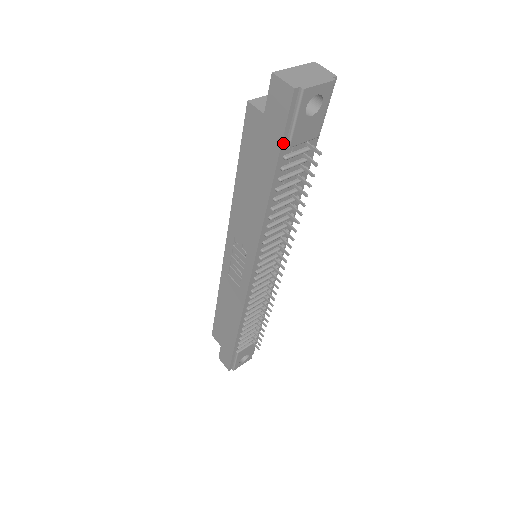
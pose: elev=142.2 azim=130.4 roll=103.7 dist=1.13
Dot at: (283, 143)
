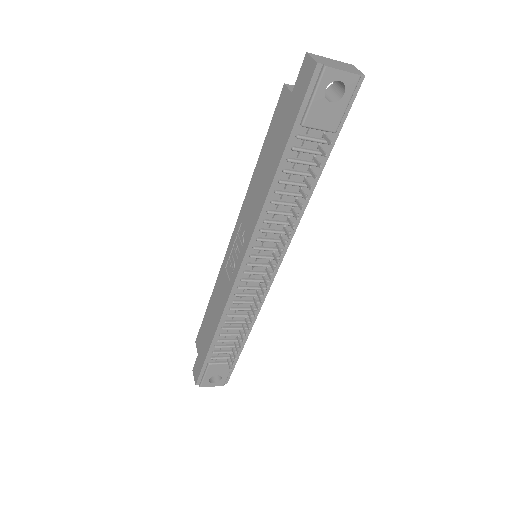
Dot at: (298, 119)
